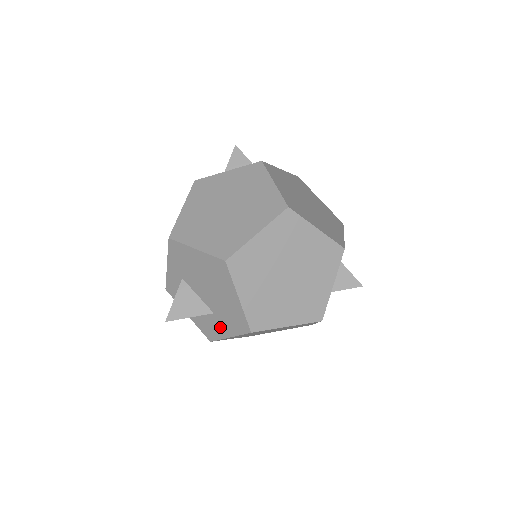
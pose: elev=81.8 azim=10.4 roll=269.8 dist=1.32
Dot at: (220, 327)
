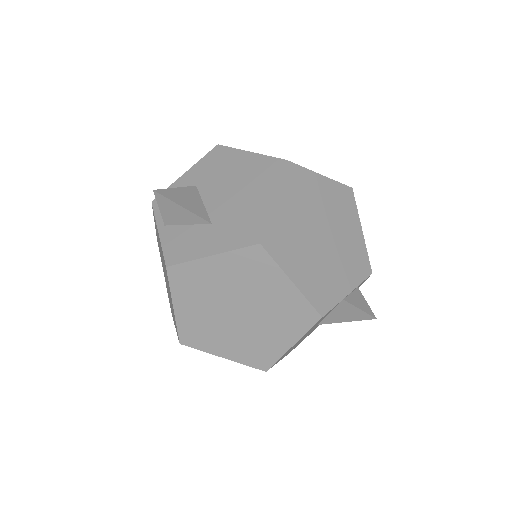
Dot at: (206, 242)
